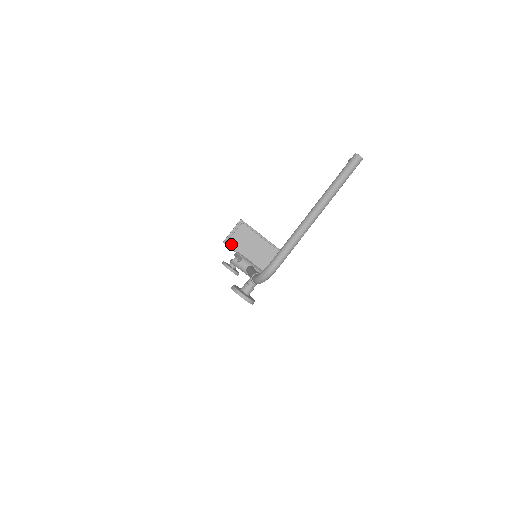
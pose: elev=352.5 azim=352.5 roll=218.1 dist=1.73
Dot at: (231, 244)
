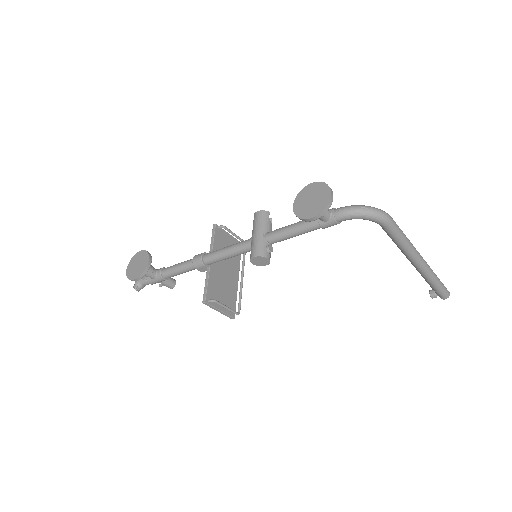
Dot at: (218, 235)
